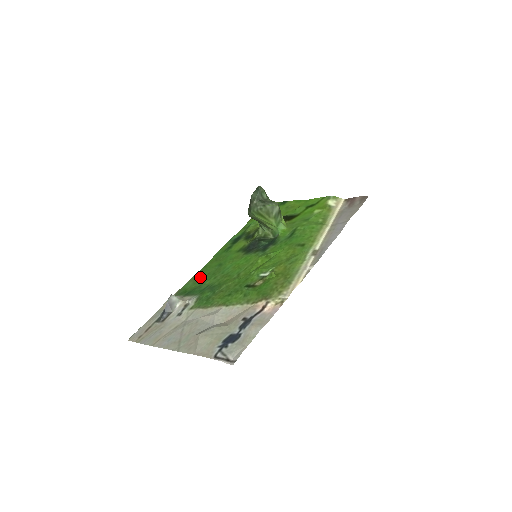
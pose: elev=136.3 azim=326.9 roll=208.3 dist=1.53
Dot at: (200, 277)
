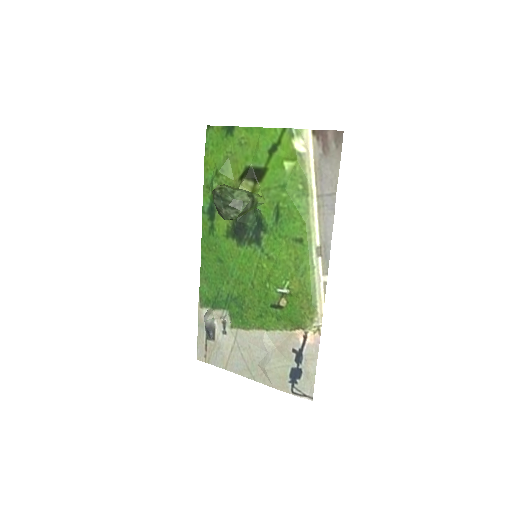
Dot at: (209, 278)
